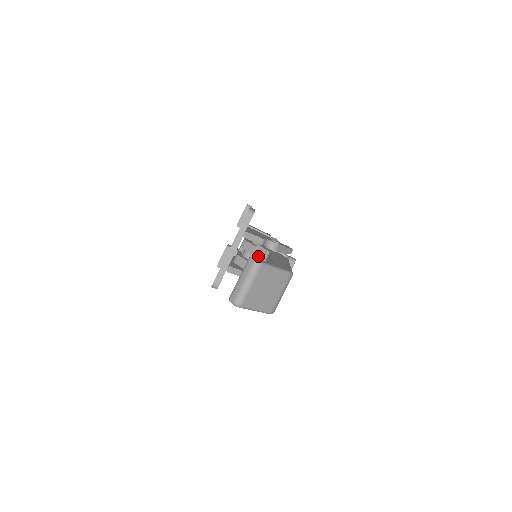
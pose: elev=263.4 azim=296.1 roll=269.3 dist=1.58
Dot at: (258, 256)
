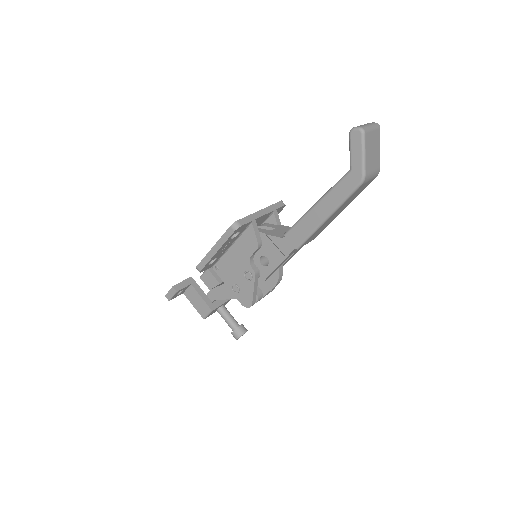
Dot at: (283, 229)
